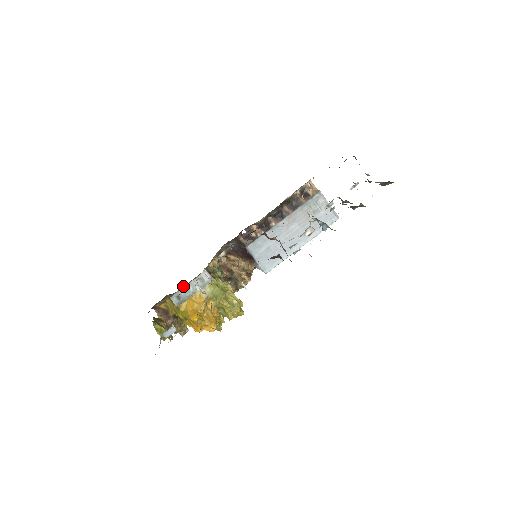
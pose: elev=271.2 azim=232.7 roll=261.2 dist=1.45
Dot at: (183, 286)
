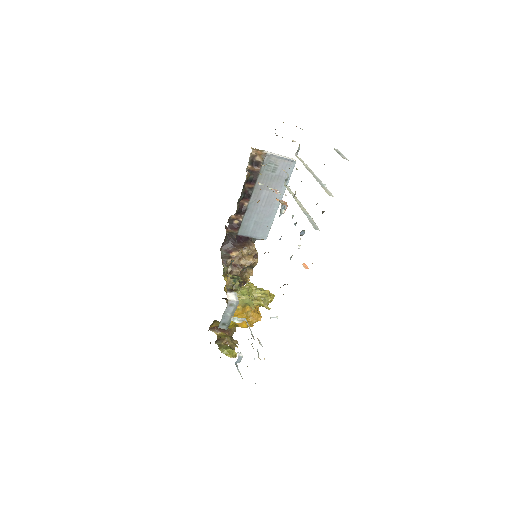
Dot at: occluded
